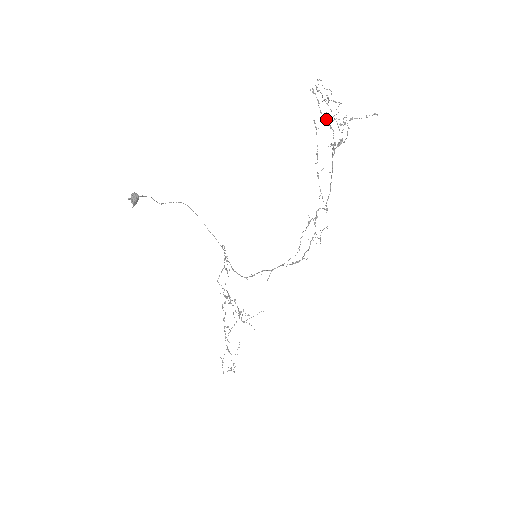
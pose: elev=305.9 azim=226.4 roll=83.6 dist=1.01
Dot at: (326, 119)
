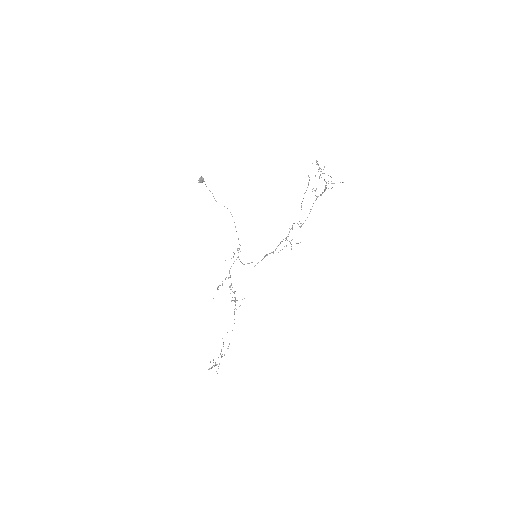
Dot at: (315, 176)
